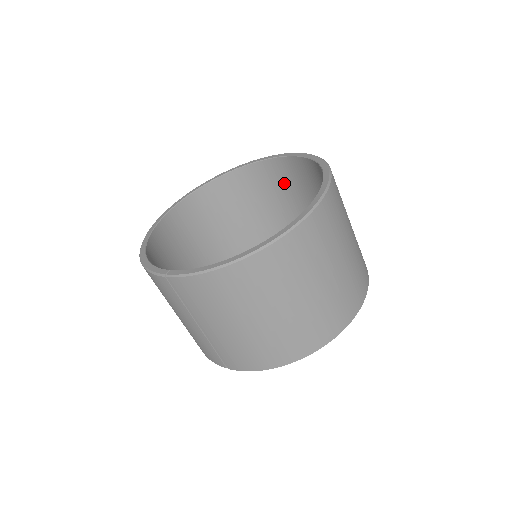
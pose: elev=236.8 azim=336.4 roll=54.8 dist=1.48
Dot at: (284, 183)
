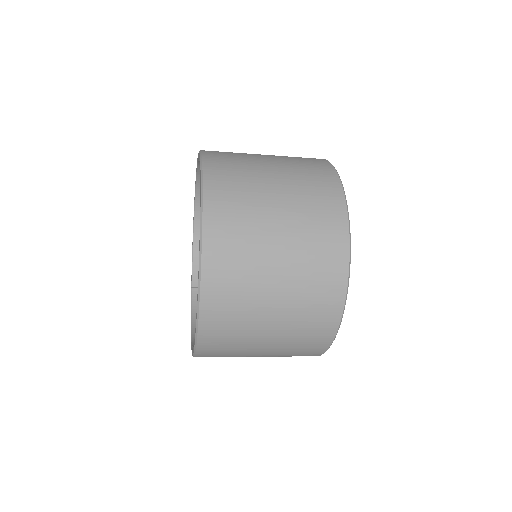
Dot at: occluded
